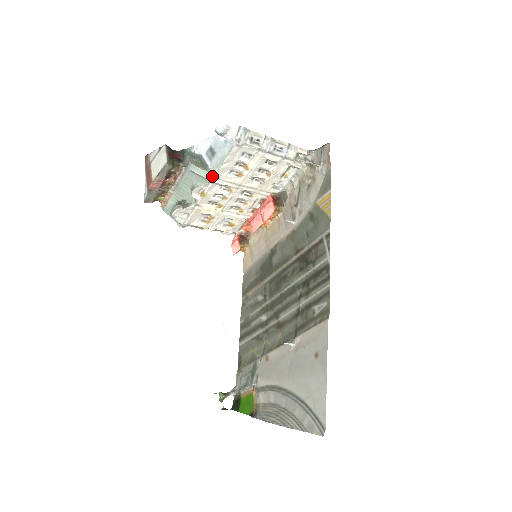
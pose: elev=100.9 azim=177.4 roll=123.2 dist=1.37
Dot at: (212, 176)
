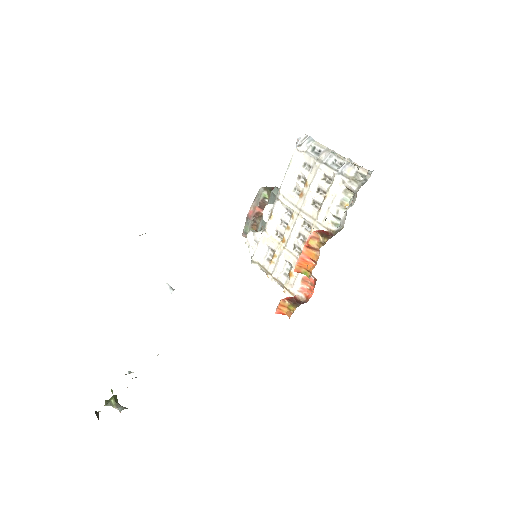
Dot at: (279, 191)
